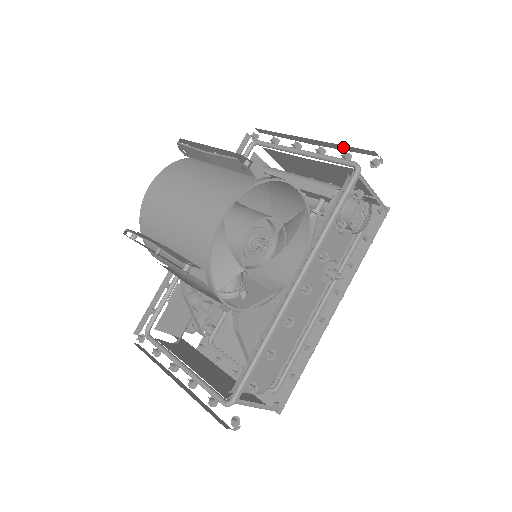
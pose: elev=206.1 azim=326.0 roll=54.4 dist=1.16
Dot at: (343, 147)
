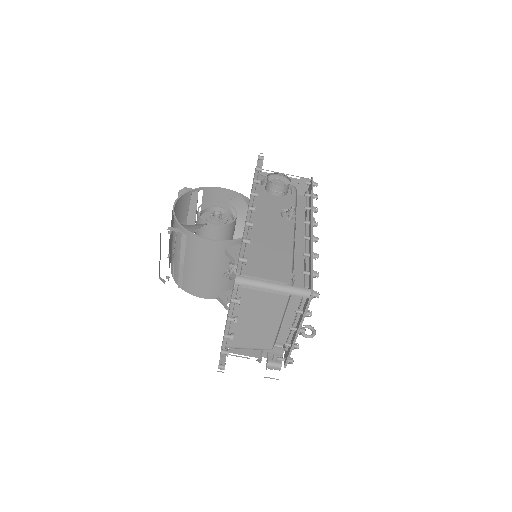
Dot at: occluded
